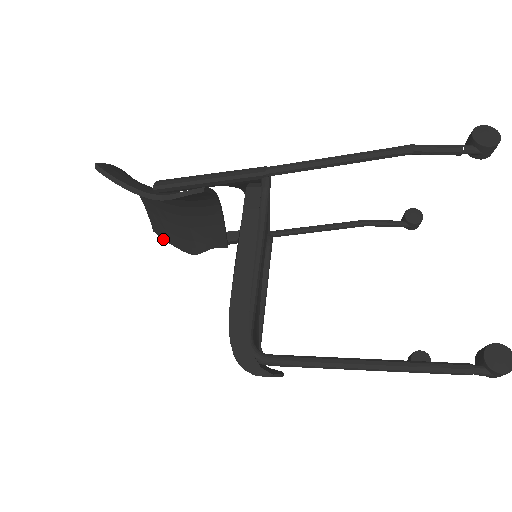
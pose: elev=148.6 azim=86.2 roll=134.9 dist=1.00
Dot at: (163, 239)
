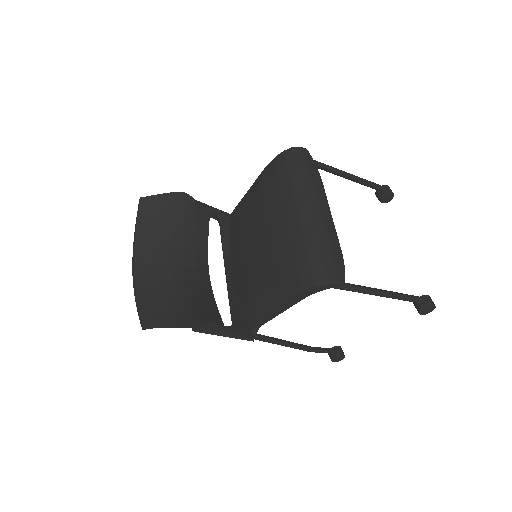
Dot at: (158, 327)
